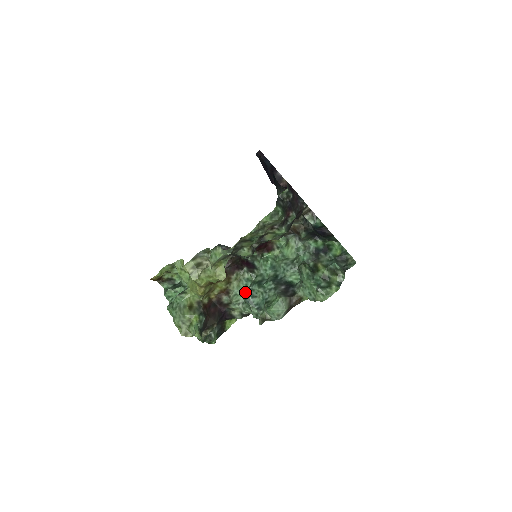
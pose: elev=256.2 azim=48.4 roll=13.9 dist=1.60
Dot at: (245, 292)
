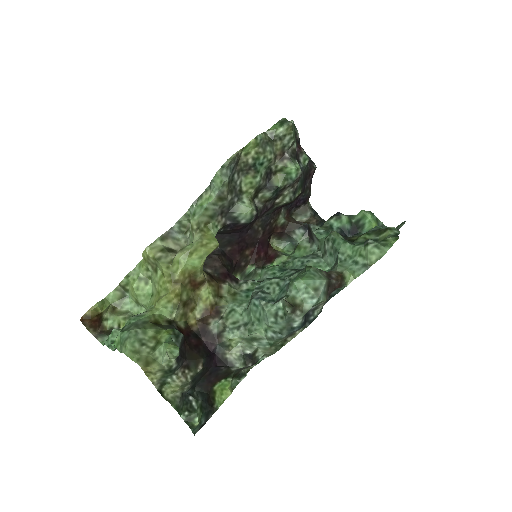
Dot at: (247, 303)
